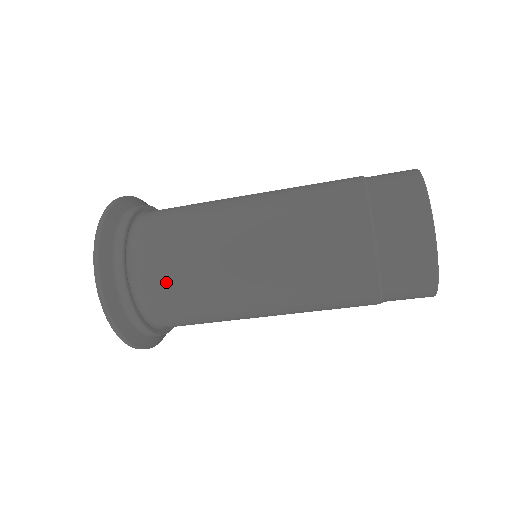
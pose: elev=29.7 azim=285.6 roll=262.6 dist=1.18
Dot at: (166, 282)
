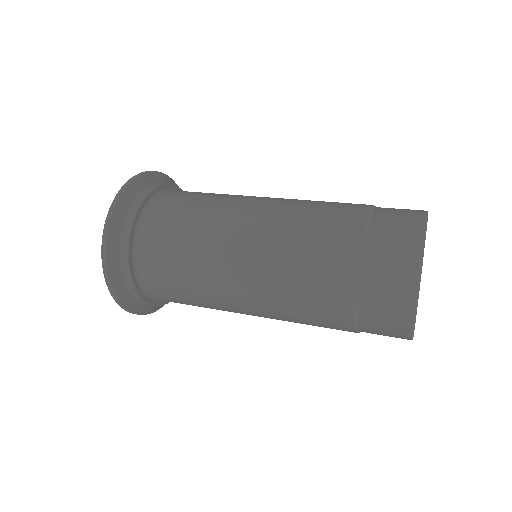
Dot at: occluded
